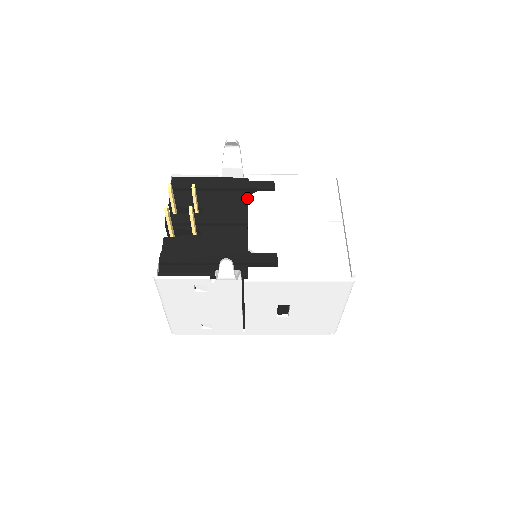
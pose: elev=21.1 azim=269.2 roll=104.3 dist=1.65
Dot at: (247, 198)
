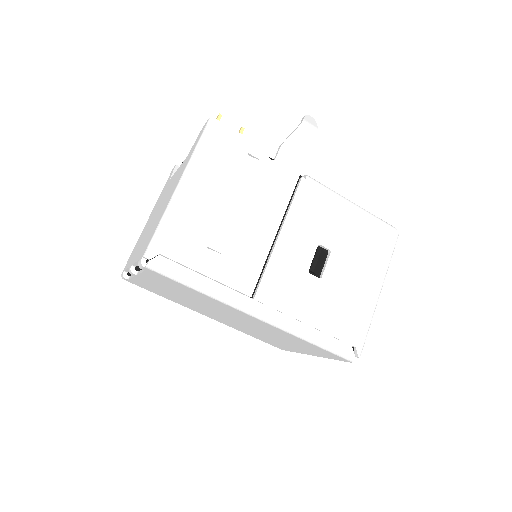
Dot at: occluded
